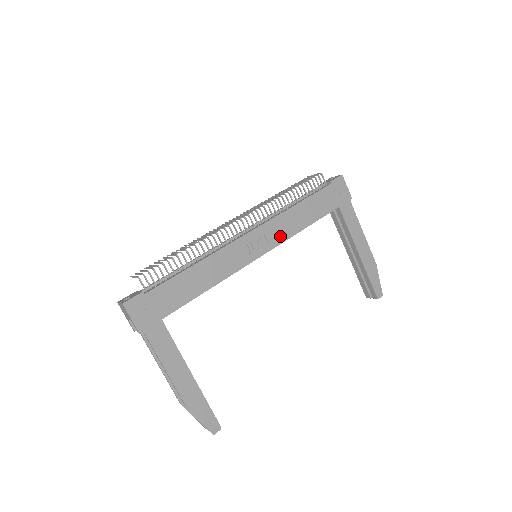
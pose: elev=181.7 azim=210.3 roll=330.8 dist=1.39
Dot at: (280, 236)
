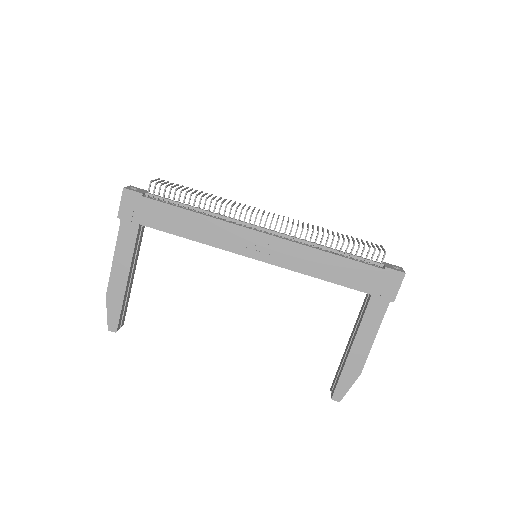
Dot at: (287, 261)
